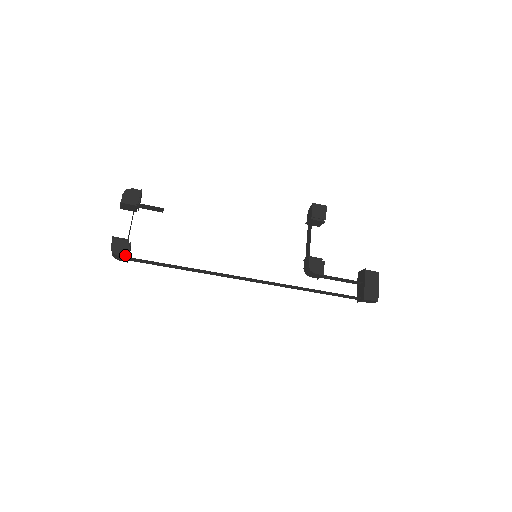
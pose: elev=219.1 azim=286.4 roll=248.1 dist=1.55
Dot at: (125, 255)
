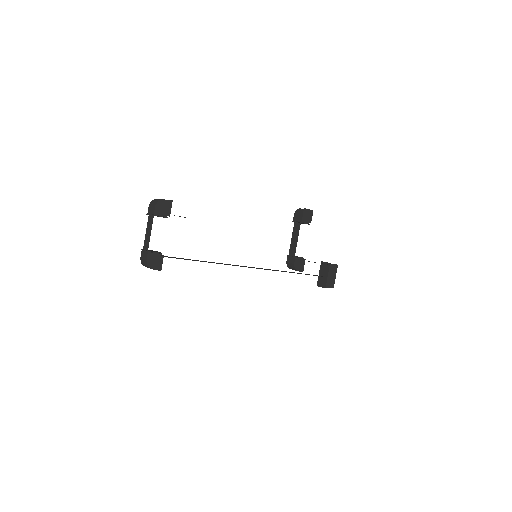
Dot at: (158, 268)
